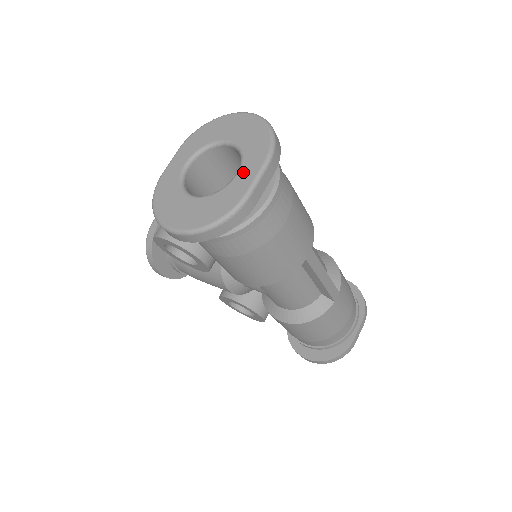
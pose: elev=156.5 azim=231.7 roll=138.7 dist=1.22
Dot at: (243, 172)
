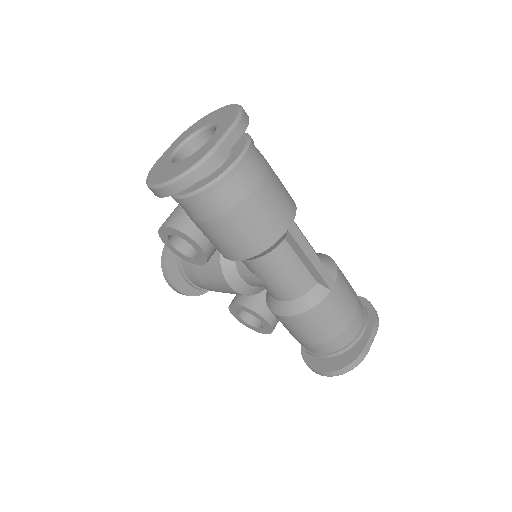
Dot at: (215, 135)
